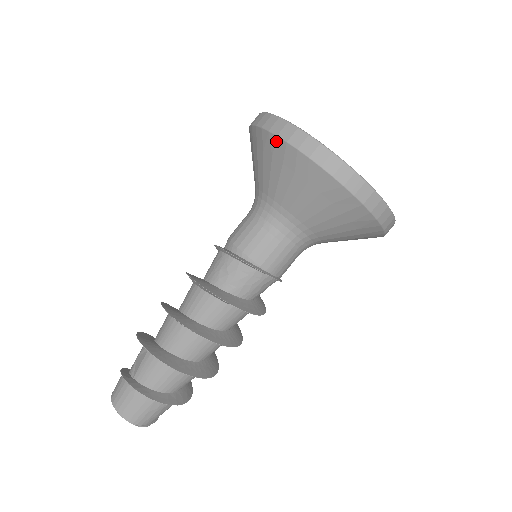
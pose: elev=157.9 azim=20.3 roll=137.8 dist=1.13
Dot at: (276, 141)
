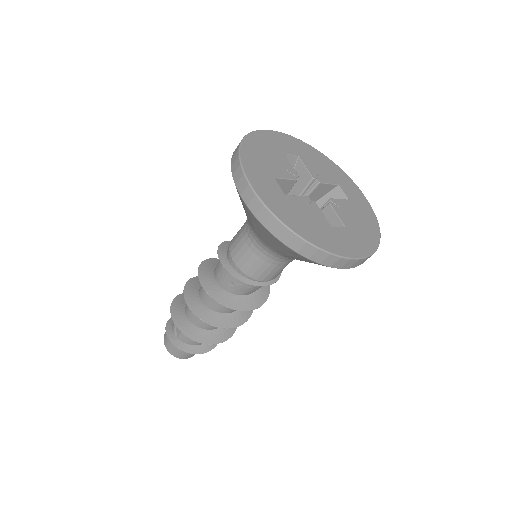
Dot at: (263, 228)
